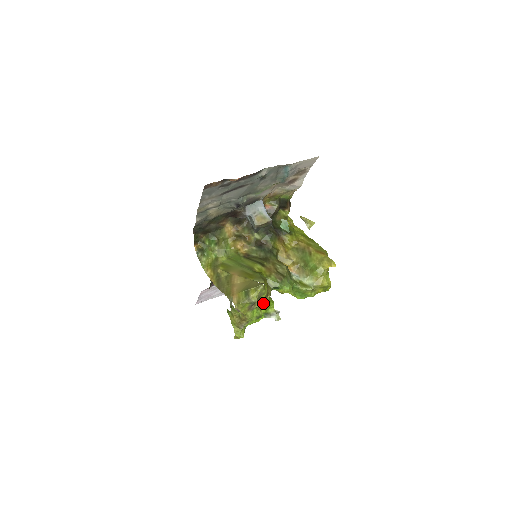
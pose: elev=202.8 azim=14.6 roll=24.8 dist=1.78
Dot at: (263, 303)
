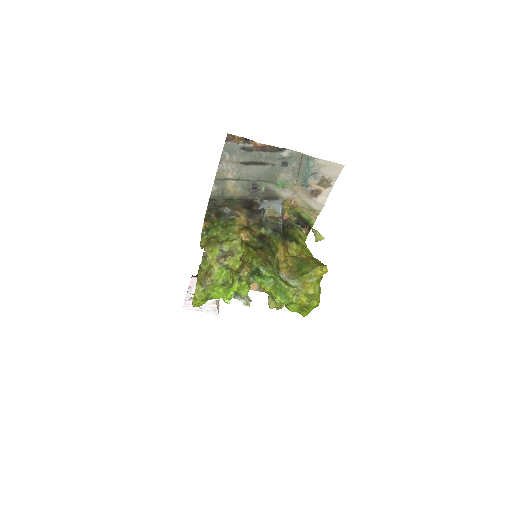
Dot at: (235, 267)
